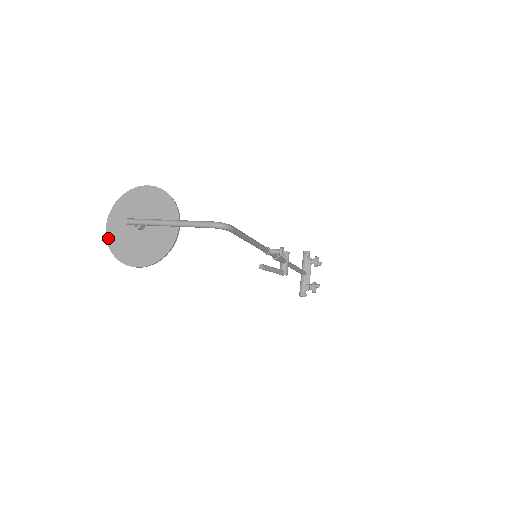
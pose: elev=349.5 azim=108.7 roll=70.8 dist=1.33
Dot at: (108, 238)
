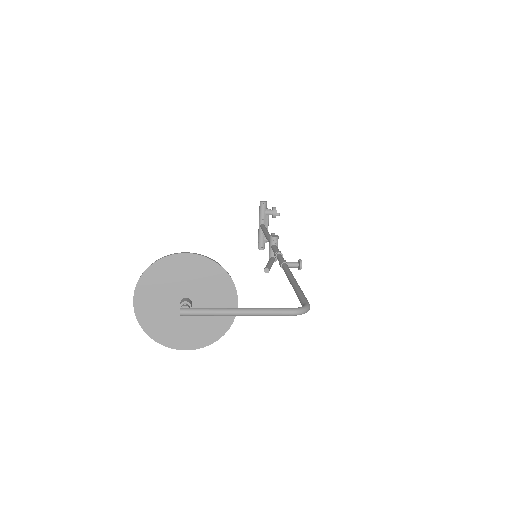
Dot at: (140, 320)
